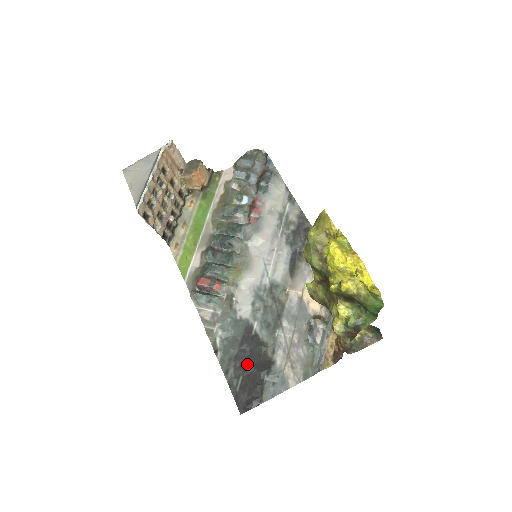
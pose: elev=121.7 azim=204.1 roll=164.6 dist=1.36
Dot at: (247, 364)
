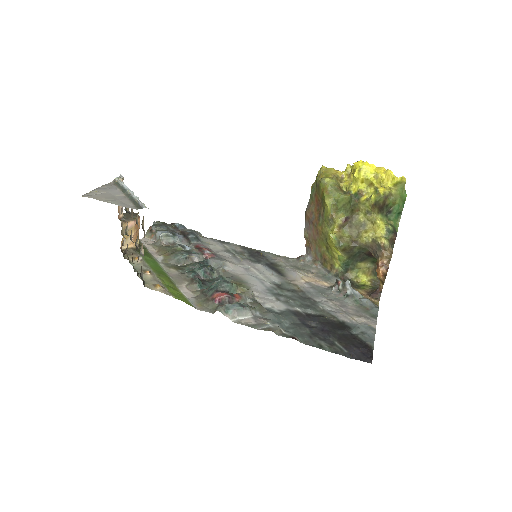
Dot at: (328, 332)
